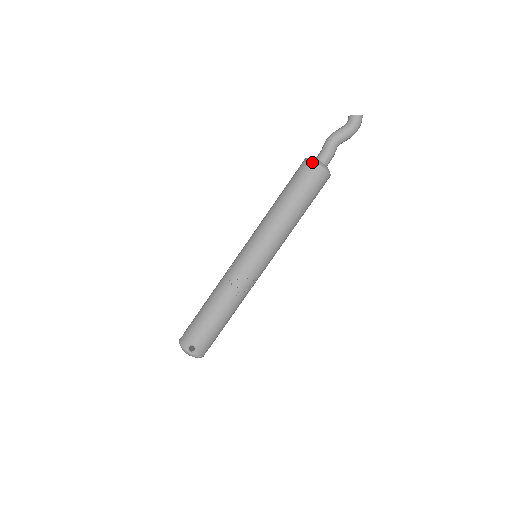
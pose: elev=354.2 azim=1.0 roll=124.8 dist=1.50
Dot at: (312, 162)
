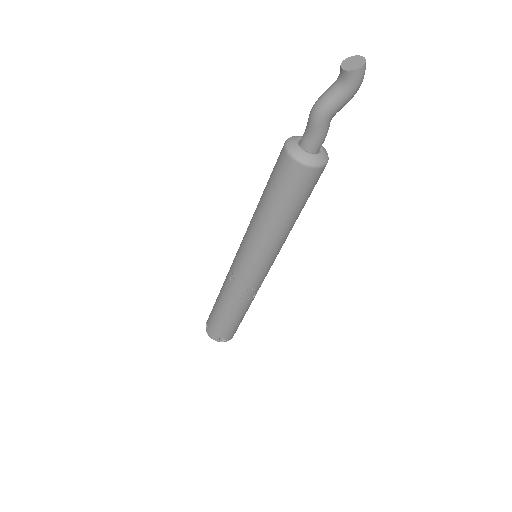
Dot at: (298, 164)
